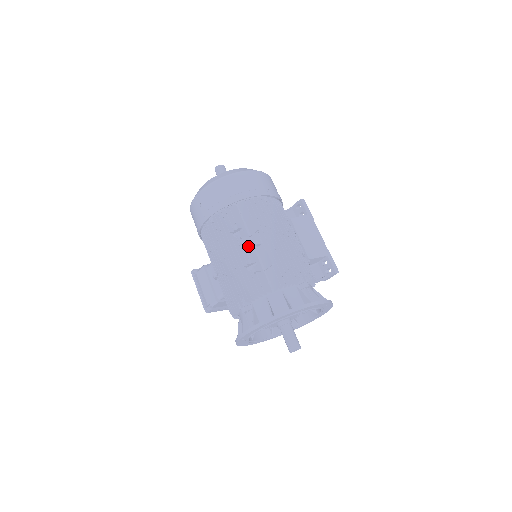
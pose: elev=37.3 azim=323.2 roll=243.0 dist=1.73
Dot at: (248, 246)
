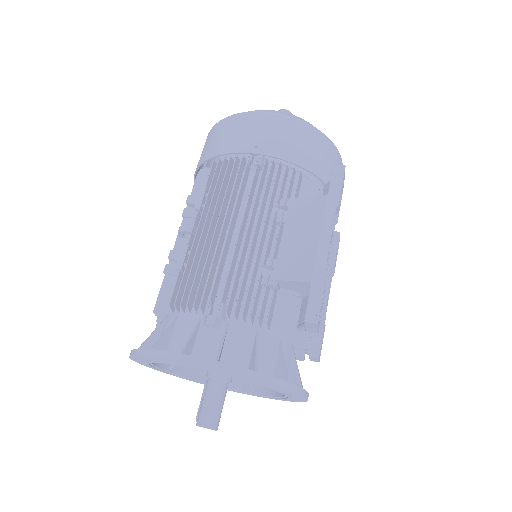
Dot at: occluded
